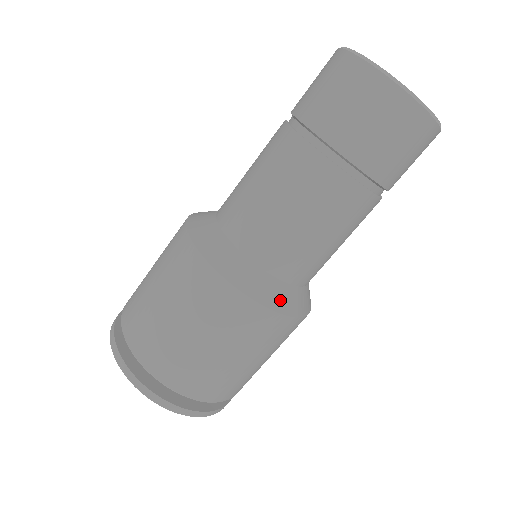
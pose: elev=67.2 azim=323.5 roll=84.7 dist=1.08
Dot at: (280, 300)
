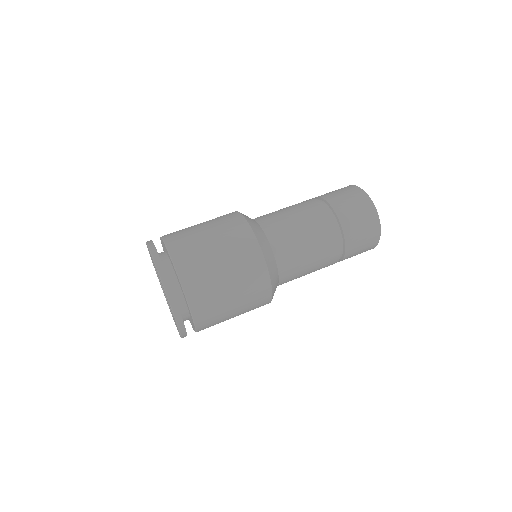
Dot at: (275, 286)
